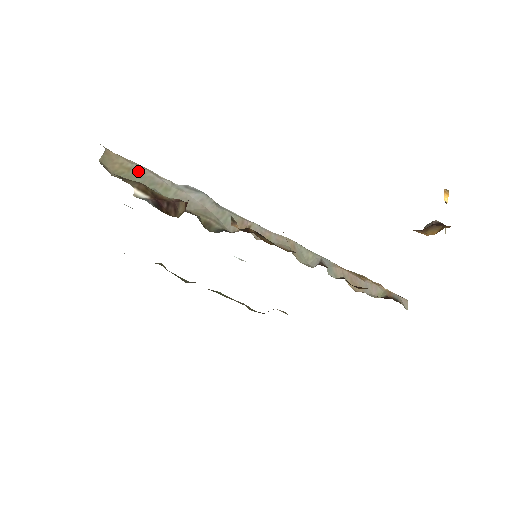
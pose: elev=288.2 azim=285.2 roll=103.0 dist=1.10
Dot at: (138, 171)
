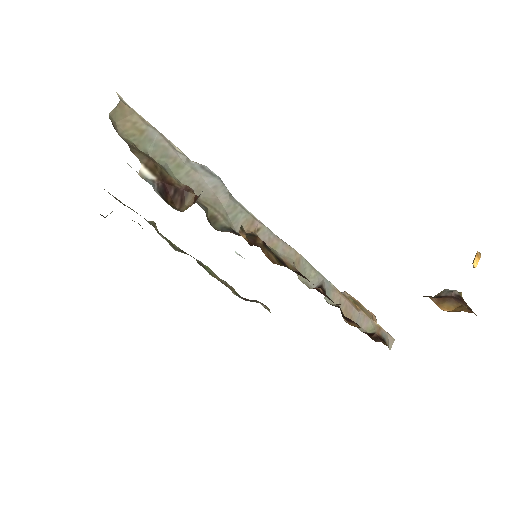
Dot at: (152, 136)
